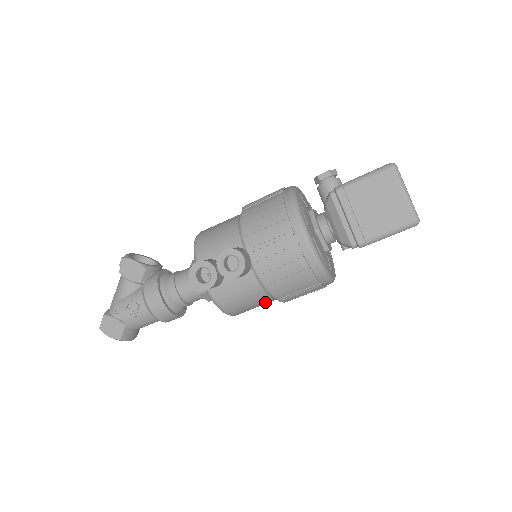
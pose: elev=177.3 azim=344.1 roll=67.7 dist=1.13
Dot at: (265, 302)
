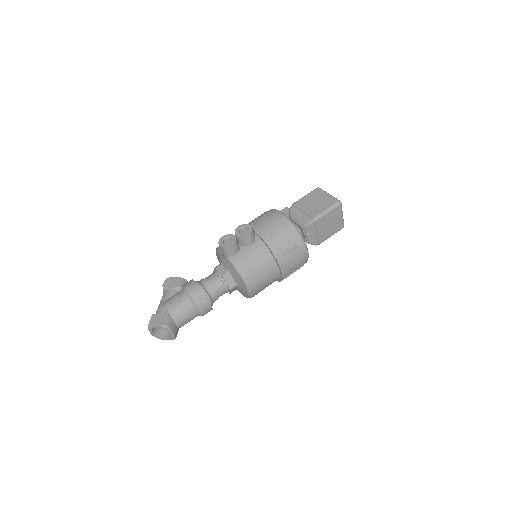
Dot at: (268, 270)
